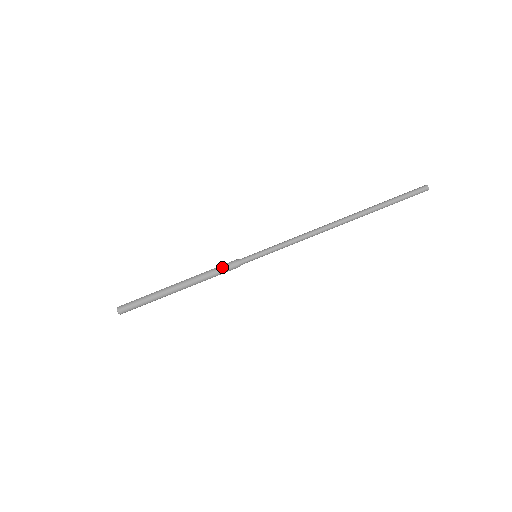
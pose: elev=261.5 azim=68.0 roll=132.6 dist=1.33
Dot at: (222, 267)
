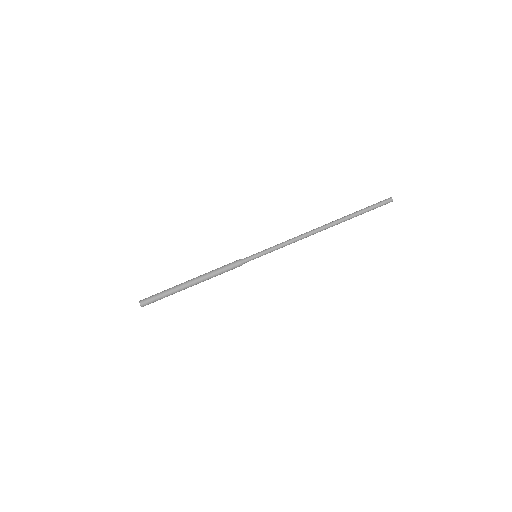
Dot at: (229, 268)
